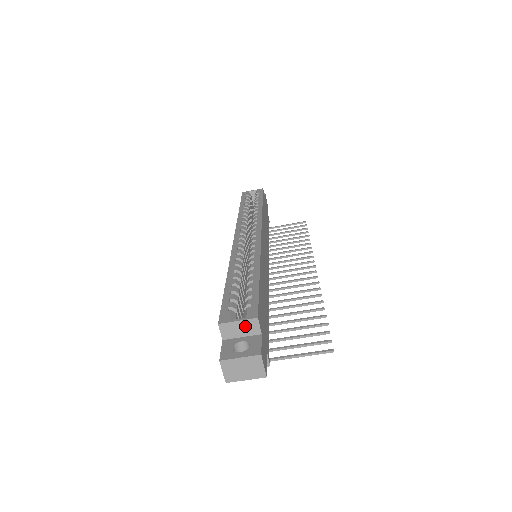
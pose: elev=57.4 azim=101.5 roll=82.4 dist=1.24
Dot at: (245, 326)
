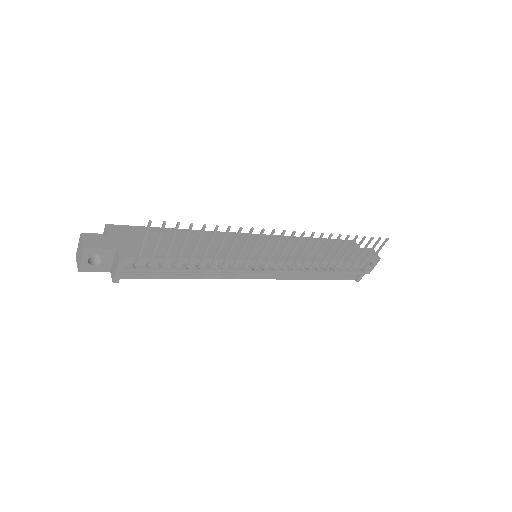
Dot at: occluded
